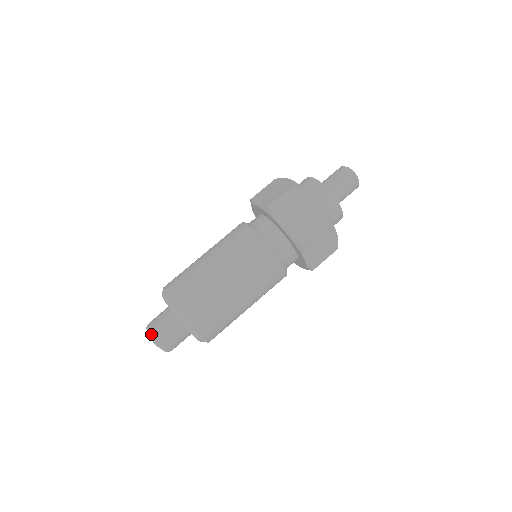
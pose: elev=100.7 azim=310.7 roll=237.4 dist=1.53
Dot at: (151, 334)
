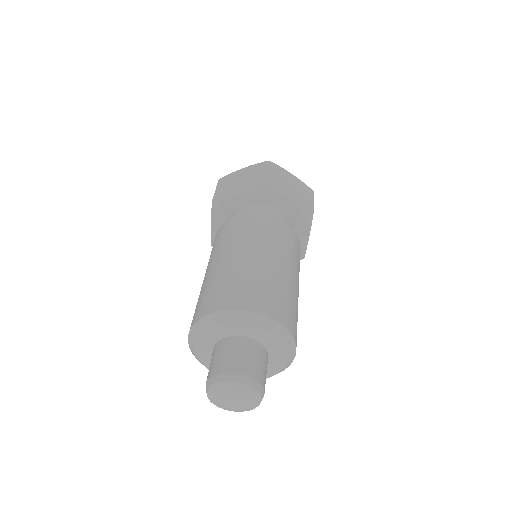
Dot at: (212, 382)
